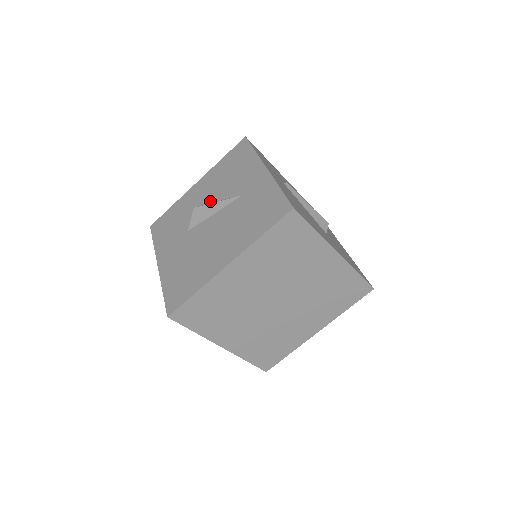
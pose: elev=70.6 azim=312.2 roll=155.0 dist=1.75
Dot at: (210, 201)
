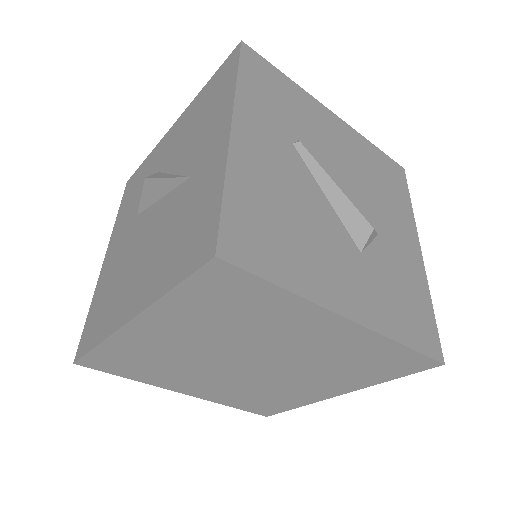
Dot at: (168, 169)
